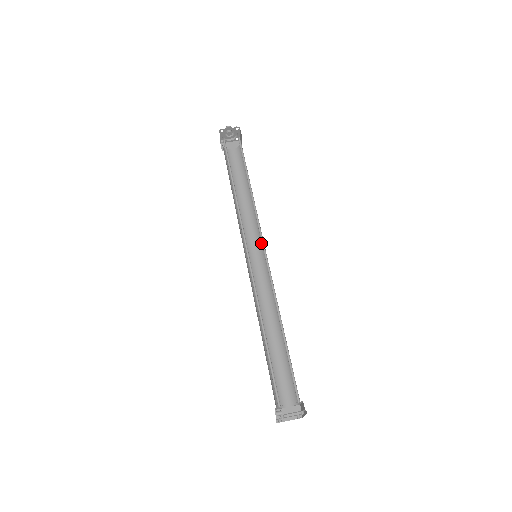
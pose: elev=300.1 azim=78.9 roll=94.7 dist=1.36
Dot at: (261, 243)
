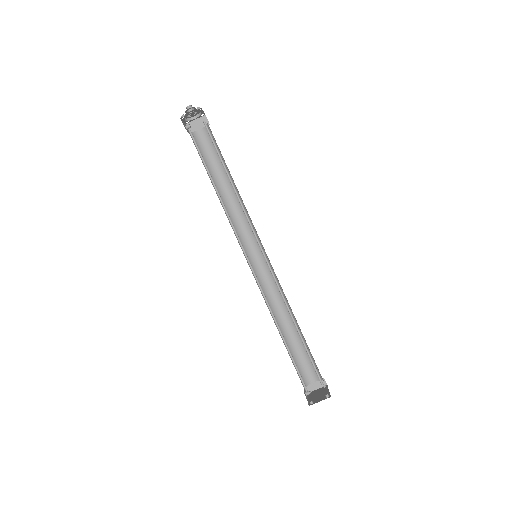
Dot at: occluded
